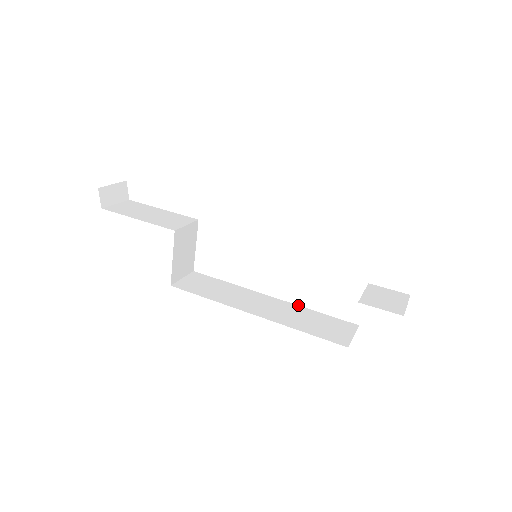
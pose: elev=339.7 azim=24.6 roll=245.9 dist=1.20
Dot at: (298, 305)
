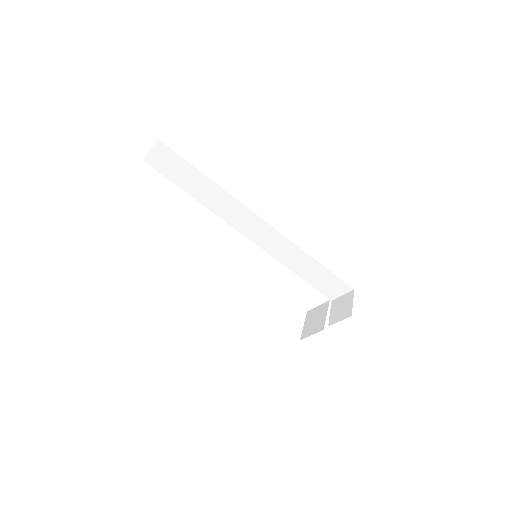
Dot at: occluded
